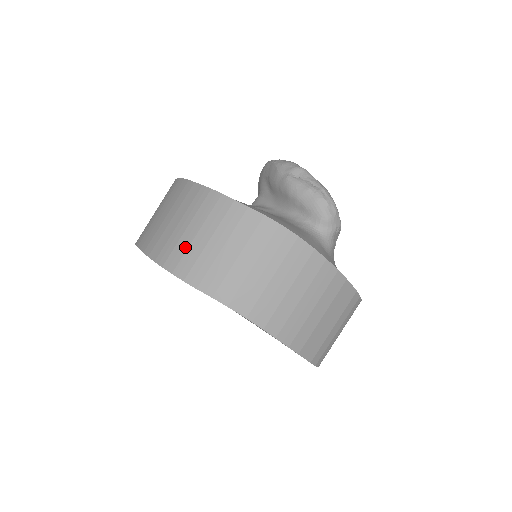
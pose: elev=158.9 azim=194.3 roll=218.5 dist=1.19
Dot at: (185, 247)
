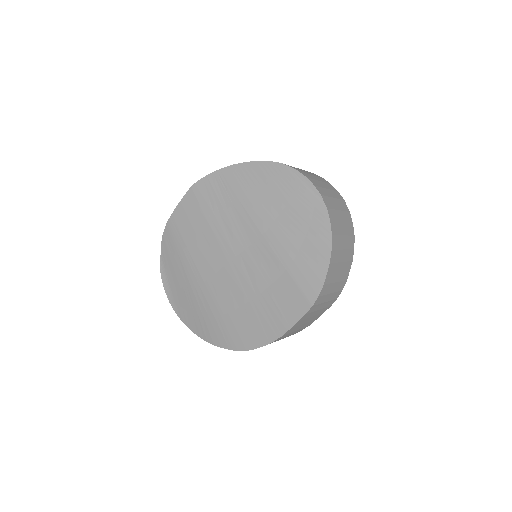
Dot at: occluded
